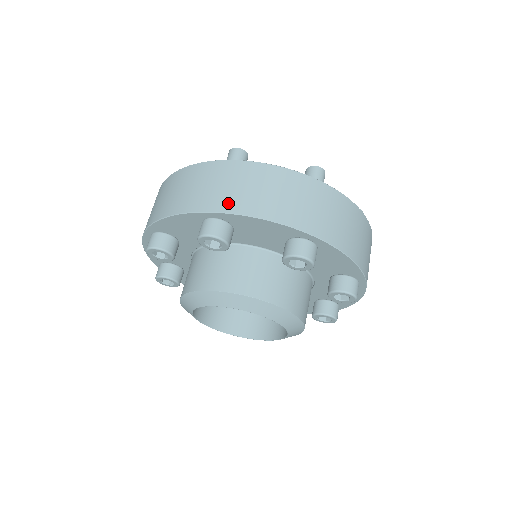
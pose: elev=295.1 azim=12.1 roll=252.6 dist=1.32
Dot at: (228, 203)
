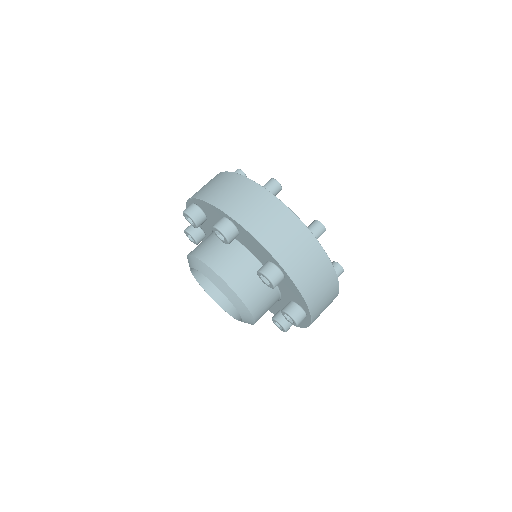
Dot at: (199, 193)
